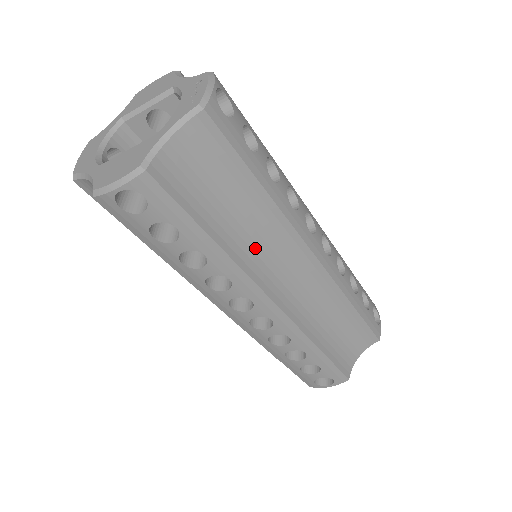
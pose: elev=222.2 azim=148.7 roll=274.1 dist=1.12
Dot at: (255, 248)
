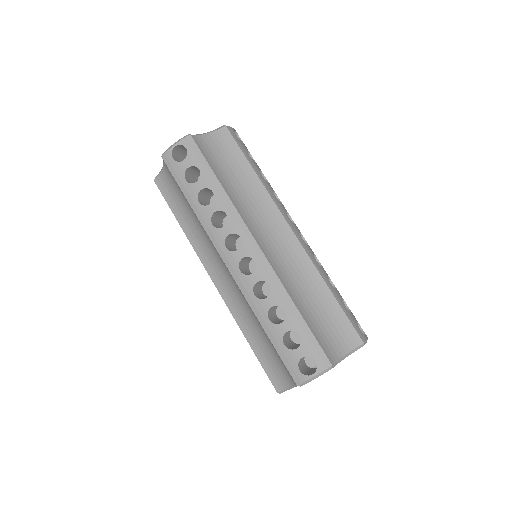
Dot at: (247, 206)
